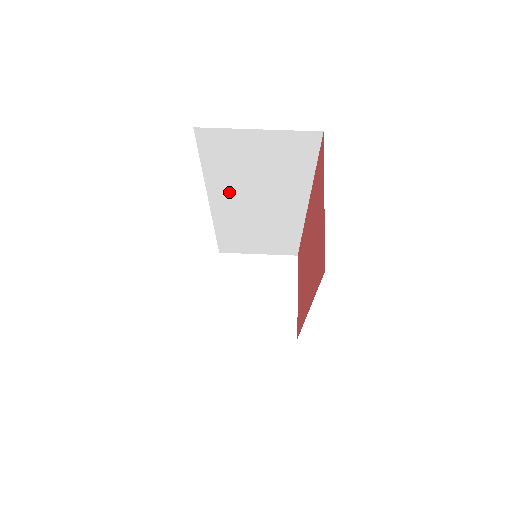
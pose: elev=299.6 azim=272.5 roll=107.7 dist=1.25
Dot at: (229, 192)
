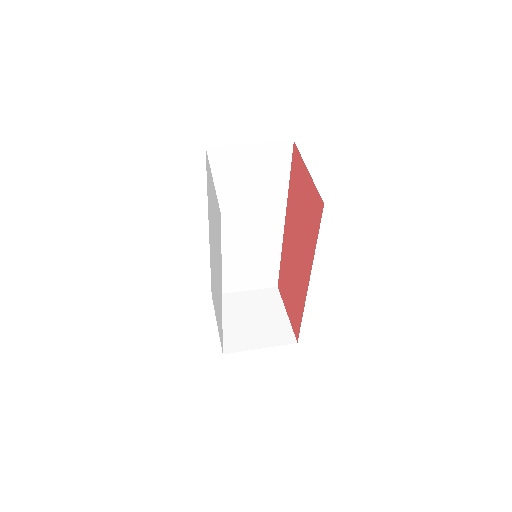
Dot at: (226, 213)
